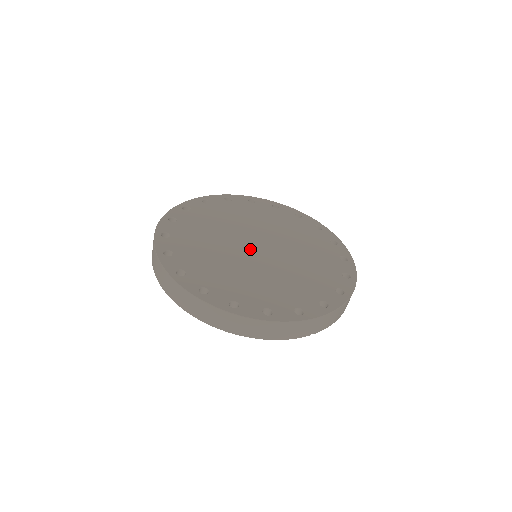
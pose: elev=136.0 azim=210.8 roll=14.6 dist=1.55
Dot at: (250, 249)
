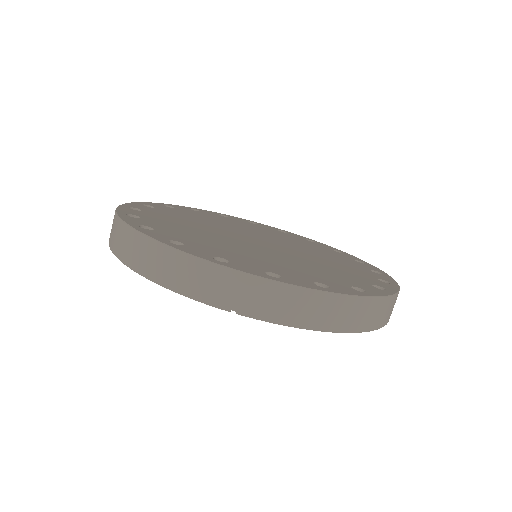
Dot at: (246, 237)
